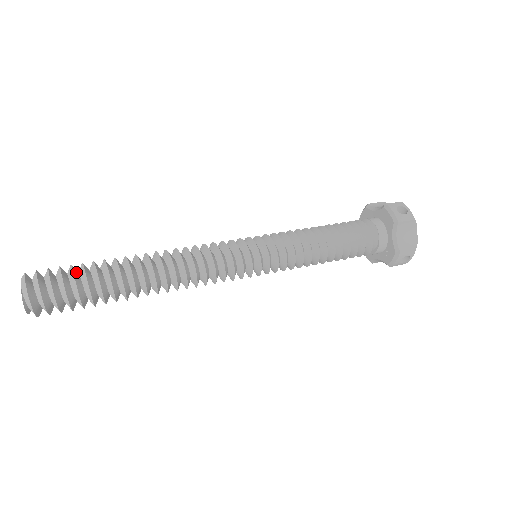
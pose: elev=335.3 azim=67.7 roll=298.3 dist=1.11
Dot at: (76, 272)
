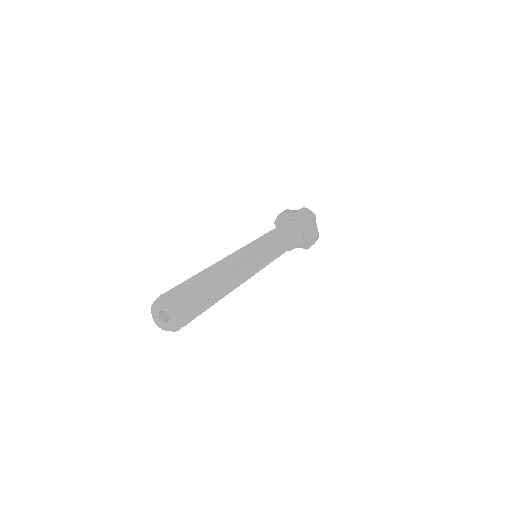
Dot at: (191, 288)
